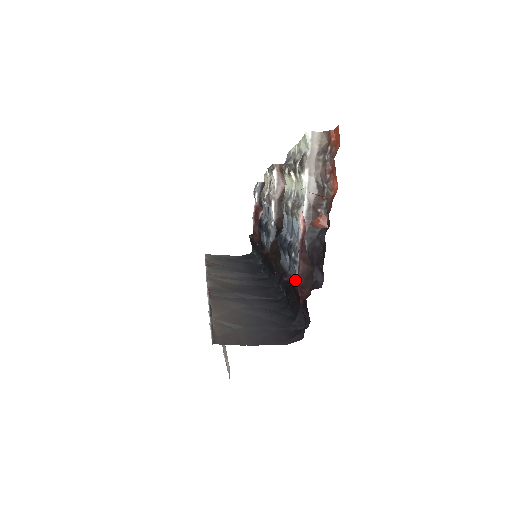
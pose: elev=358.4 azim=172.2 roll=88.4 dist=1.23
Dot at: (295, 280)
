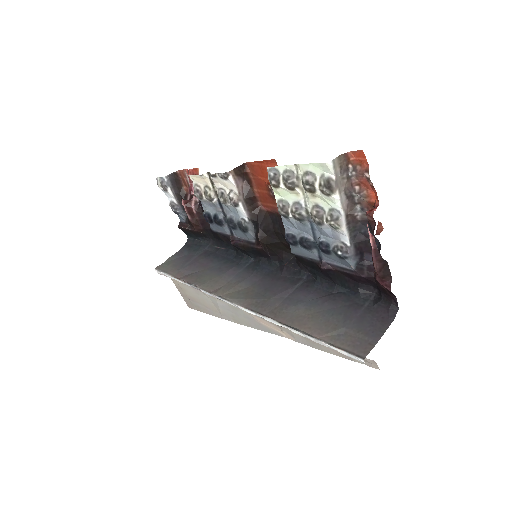
Dot at: (345, 268)
